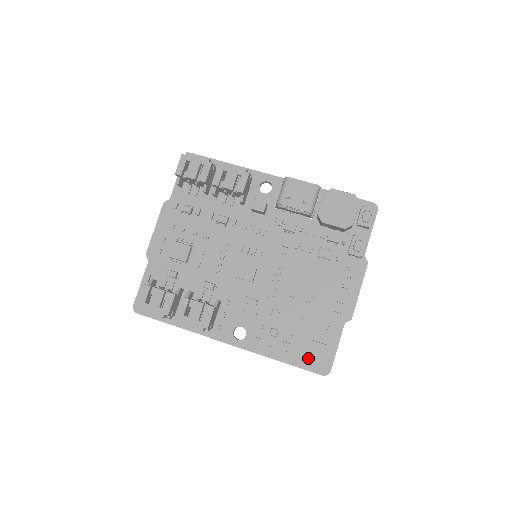
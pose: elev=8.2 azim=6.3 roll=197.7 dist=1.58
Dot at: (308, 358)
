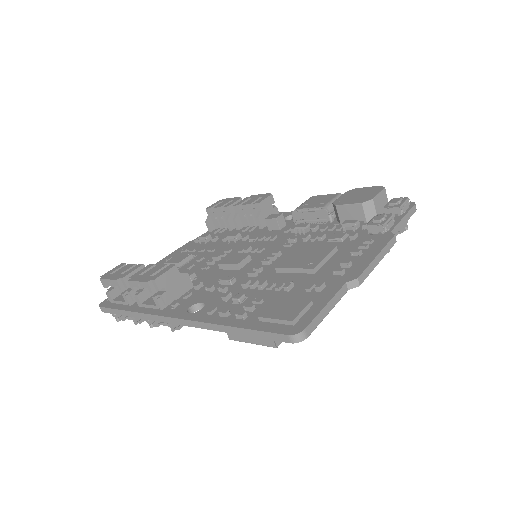
Dot at: (273, 315)
